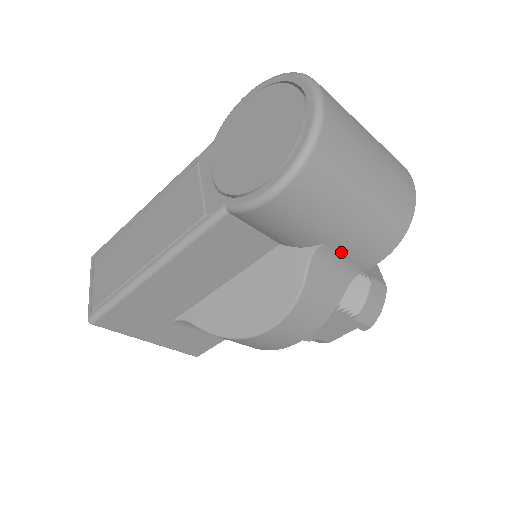
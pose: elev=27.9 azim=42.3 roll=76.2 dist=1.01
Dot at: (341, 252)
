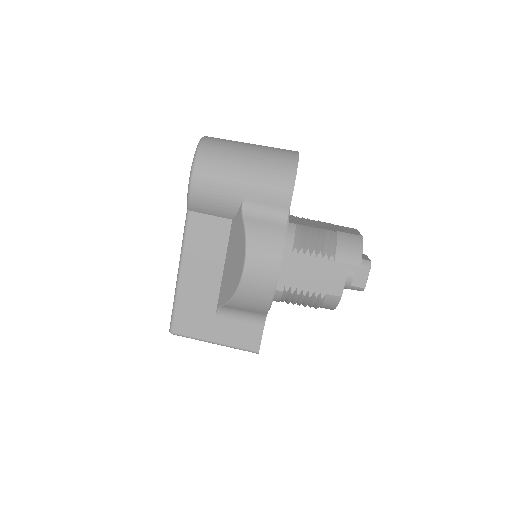
Dot at: (259, 201)
